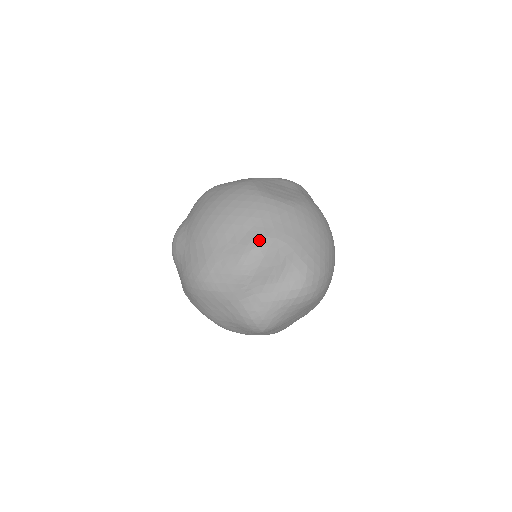
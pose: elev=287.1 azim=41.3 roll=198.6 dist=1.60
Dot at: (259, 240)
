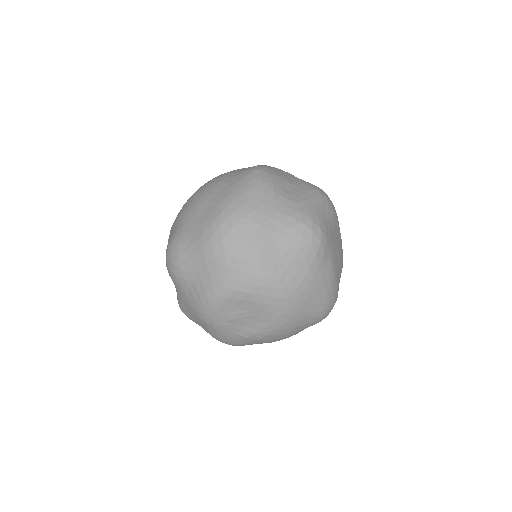
Dot at: (253, 166)
